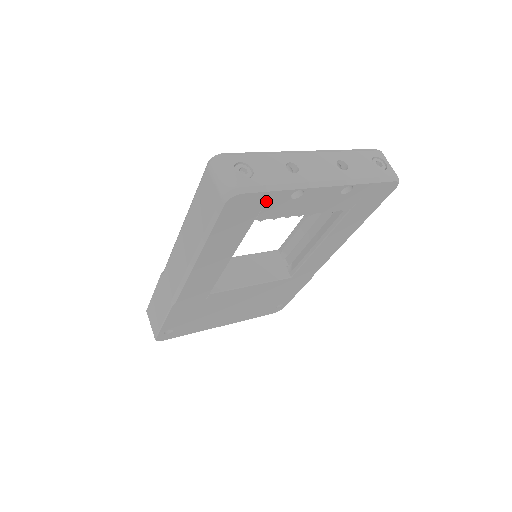
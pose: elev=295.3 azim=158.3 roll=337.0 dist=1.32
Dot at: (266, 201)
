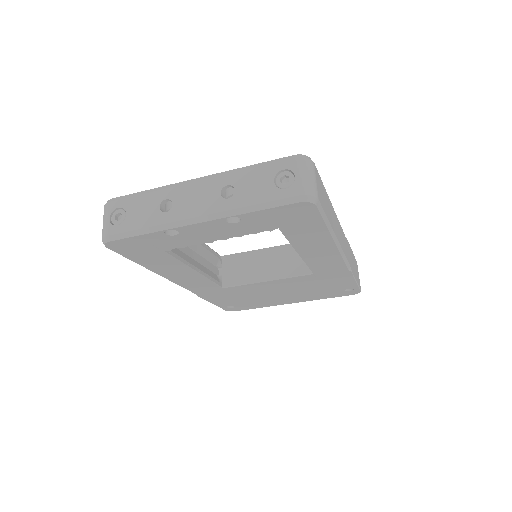
Dot at: (146, 241)
